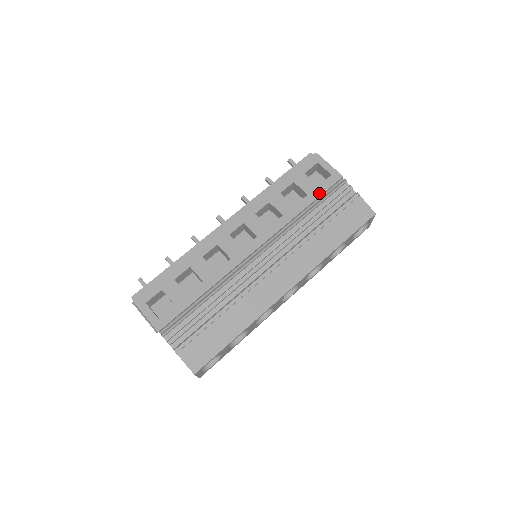
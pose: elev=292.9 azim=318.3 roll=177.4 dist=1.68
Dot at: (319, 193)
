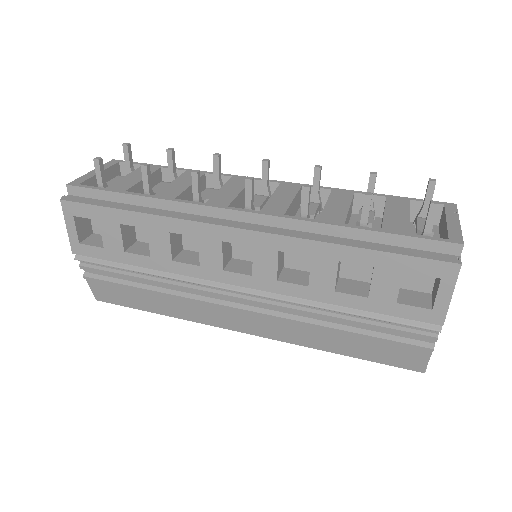
Dot at: (384, 310)
